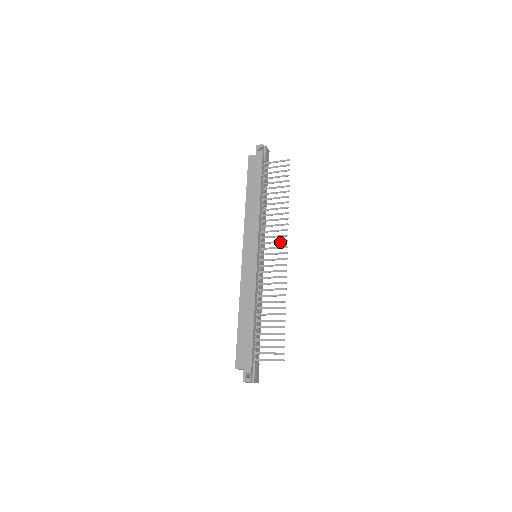
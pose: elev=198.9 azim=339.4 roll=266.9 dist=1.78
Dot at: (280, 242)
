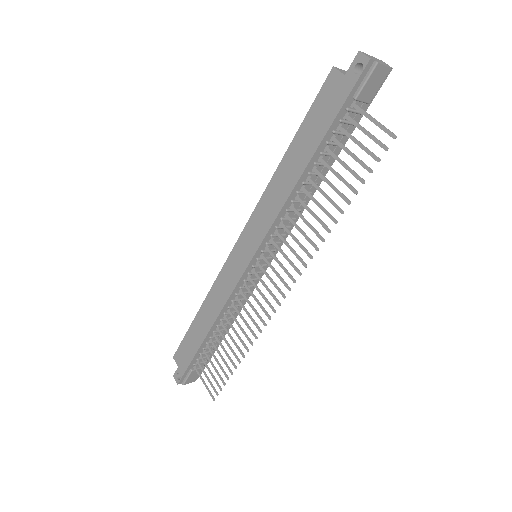
Dot at: (286, 273)
